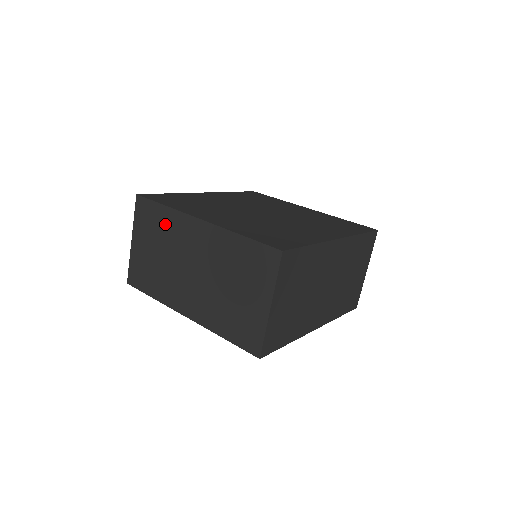
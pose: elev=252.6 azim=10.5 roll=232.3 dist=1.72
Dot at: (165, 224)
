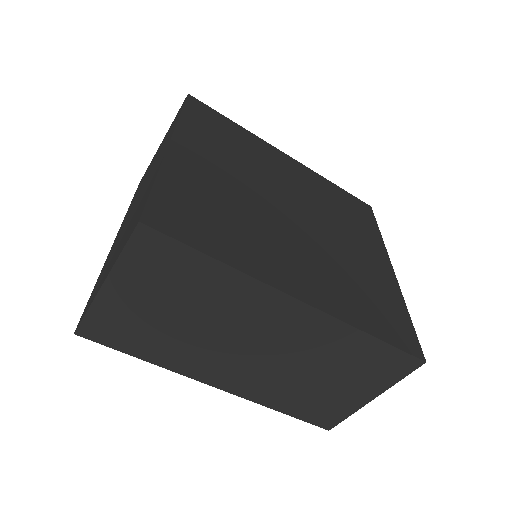
Dot at: occluded
